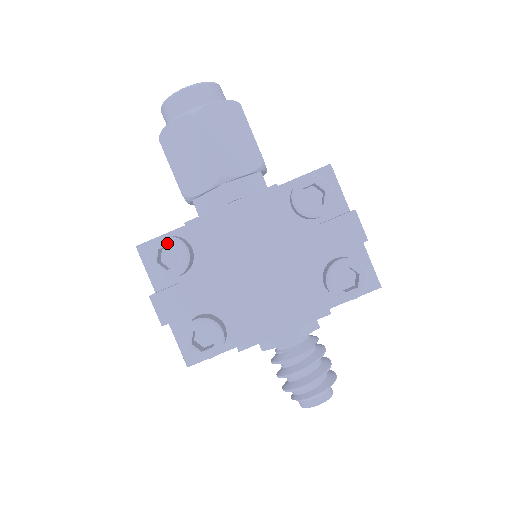
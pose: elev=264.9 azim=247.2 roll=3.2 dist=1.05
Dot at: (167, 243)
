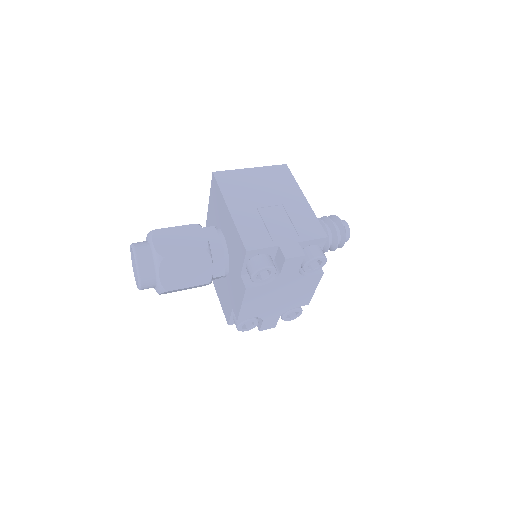
Dot at: occluded
